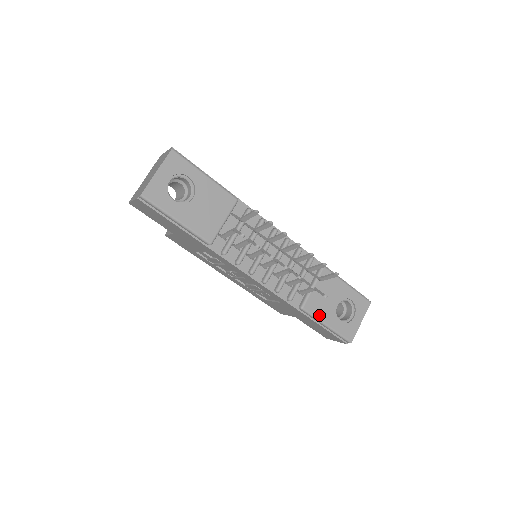
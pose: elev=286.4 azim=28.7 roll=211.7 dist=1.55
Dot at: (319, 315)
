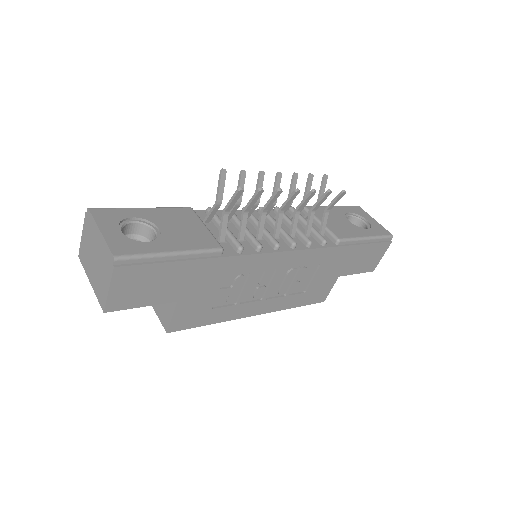
Dot at: (353, 235)
